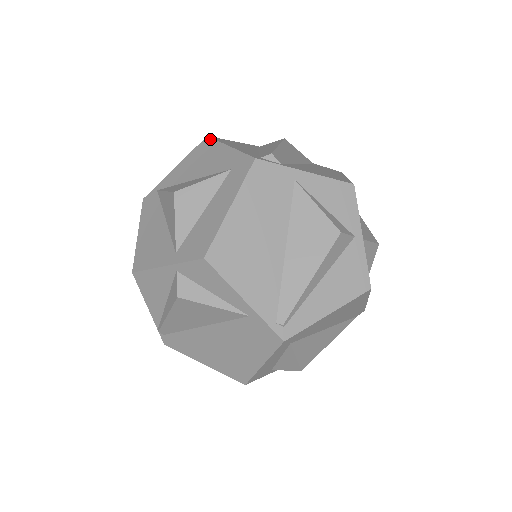
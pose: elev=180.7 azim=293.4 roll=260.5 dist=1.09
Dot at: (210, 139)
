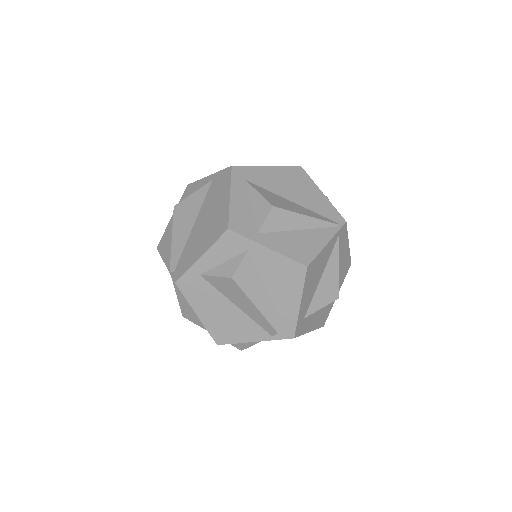
Dot at: occluded
